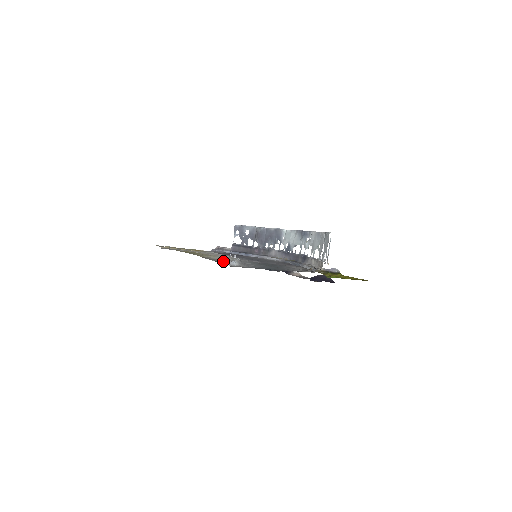
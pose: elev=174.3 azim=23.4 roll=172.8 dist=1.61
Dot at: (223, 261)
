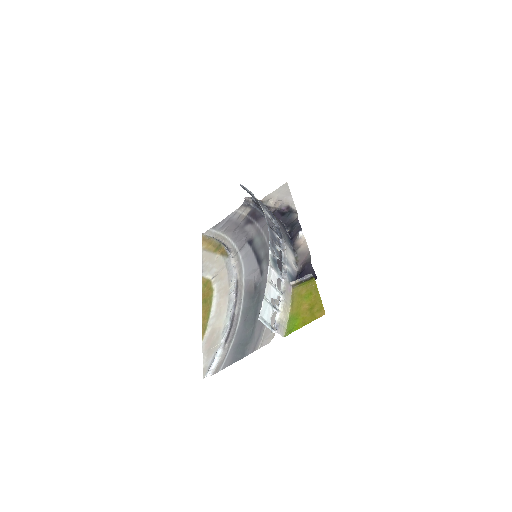
Dot at: (209, 362)
